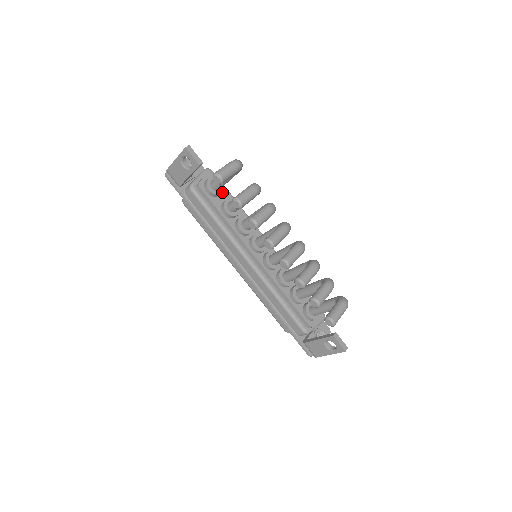
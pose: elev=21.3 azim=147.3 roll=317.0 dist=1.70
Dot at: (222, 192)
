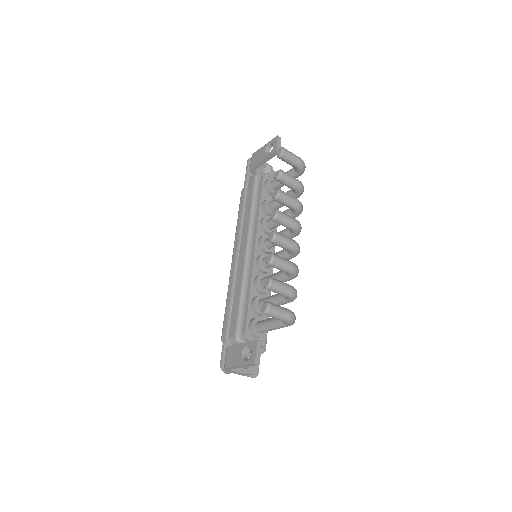
Dot at: occluded
